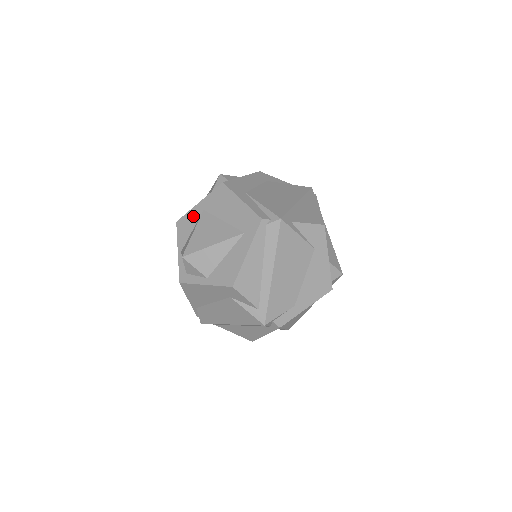
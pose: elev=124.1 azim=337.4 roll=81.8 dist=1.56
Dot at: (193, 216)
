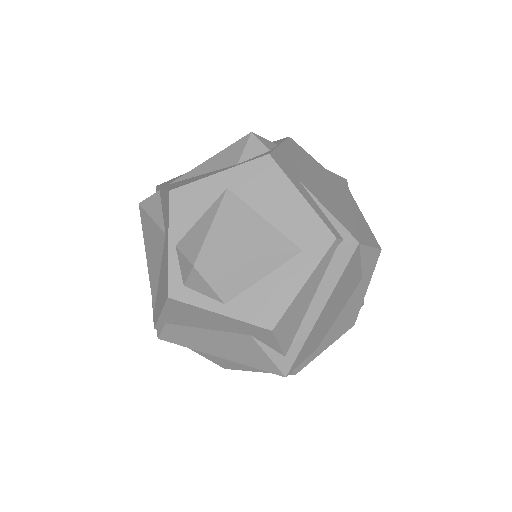
Dot at: (205, 192)
